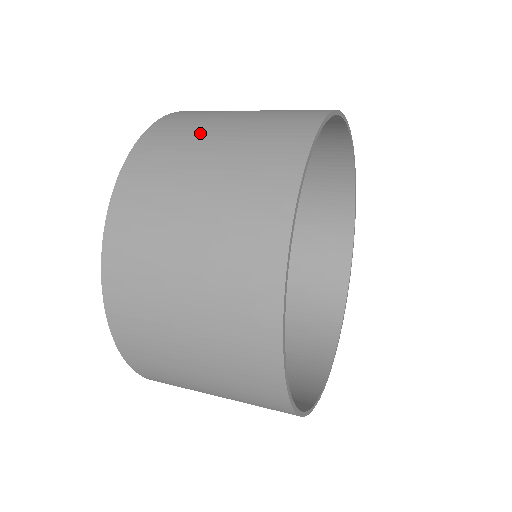
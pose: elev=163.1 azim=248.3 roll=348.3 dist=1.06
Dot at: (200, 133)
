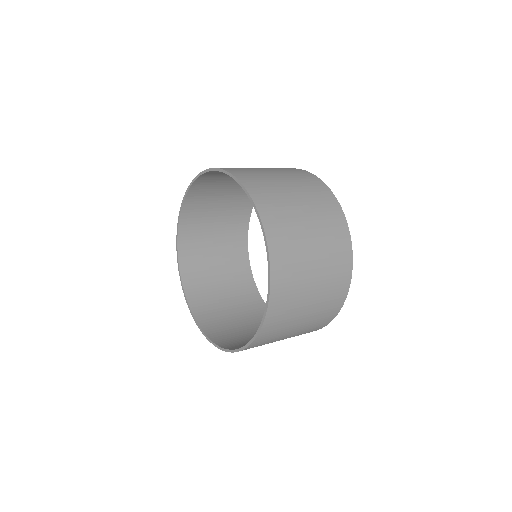
Dot at: occluded
